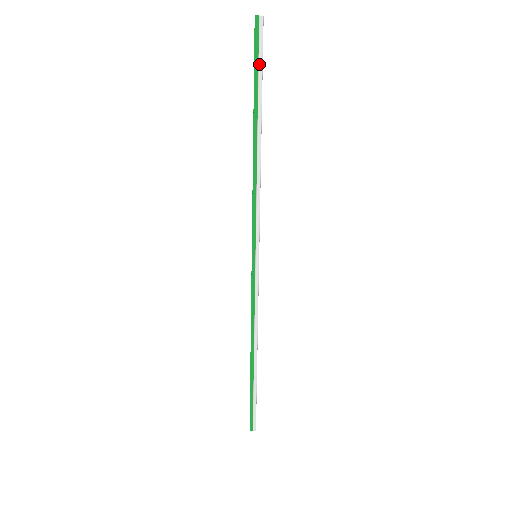
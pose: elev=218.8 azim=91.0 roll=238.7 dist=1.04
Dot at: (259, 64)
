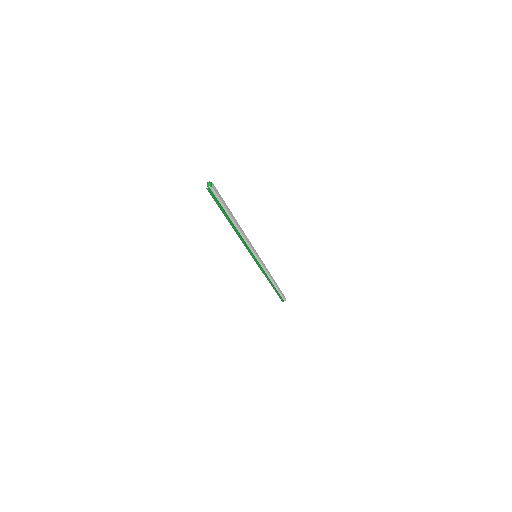
Dot at: (220, 203)
